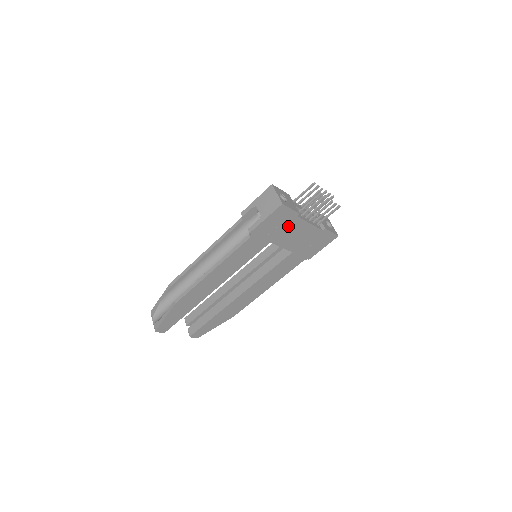
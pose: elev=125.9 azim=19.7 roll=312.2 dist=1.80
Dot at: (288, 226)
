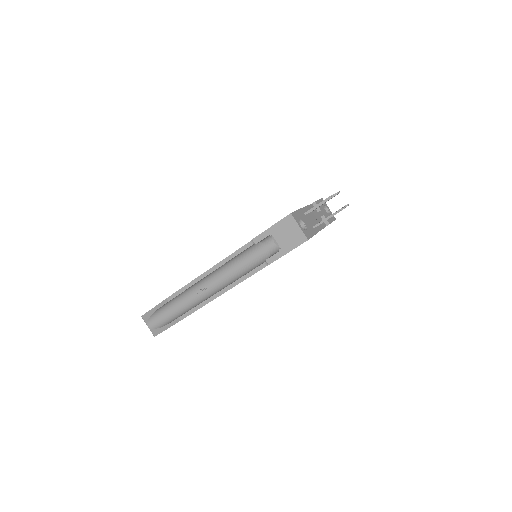
Dot at: occluded
